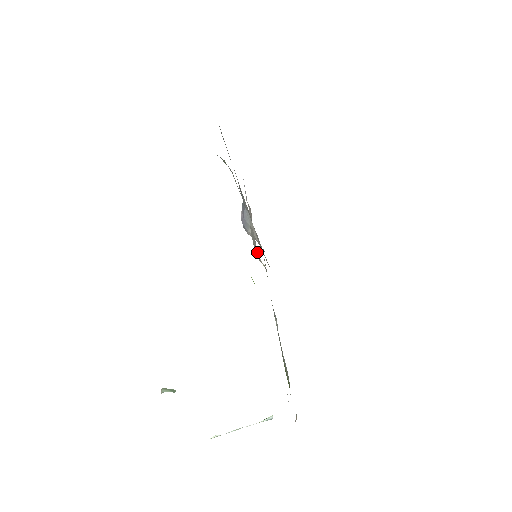
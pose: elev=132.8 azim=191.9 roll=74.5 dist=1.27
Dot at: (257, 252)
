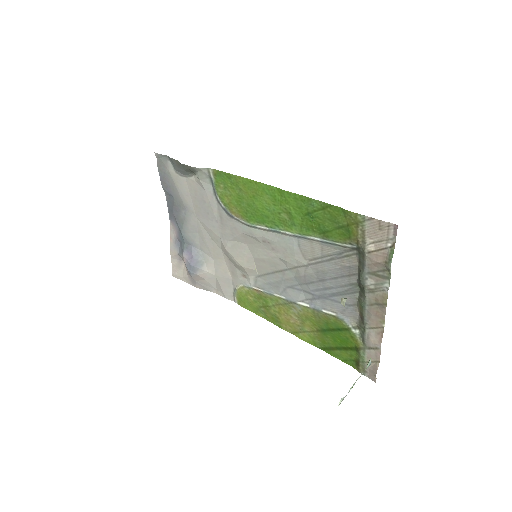
Dot at: (252, 256)
